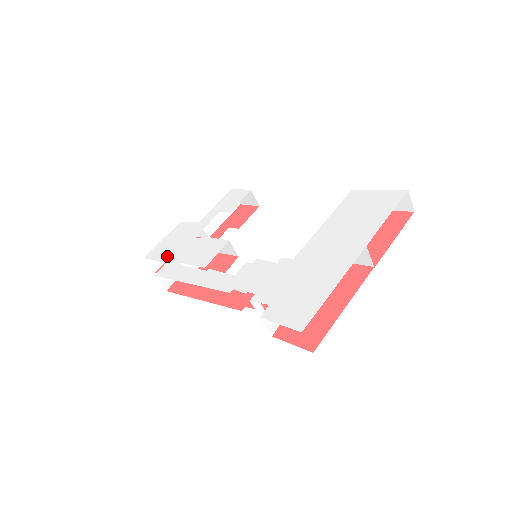
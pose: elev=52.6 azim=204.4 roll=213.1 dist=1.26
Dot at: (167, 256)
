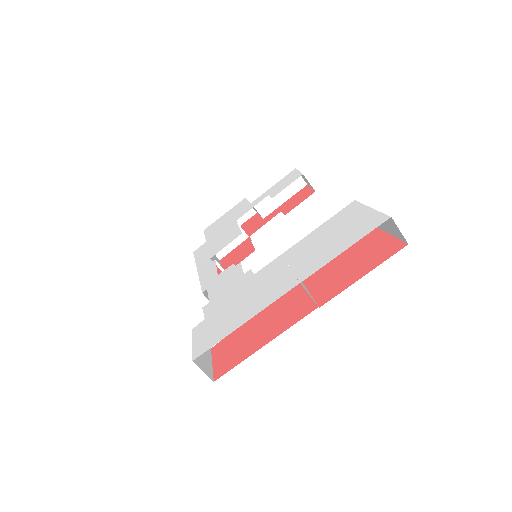
Dot at: (212, 234)
